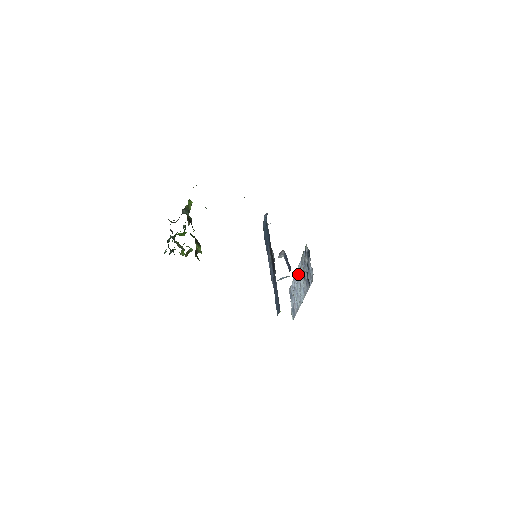
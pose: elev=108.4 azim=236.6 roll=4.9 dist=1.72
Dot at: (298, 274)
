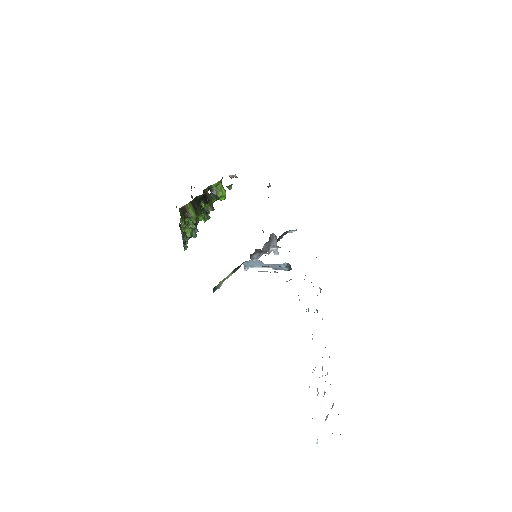
Dot at: occluded
